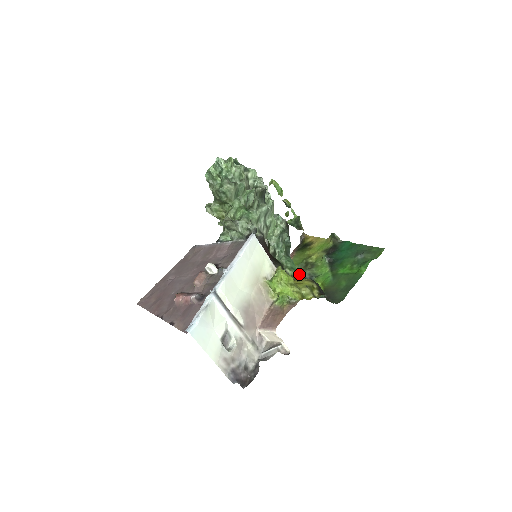
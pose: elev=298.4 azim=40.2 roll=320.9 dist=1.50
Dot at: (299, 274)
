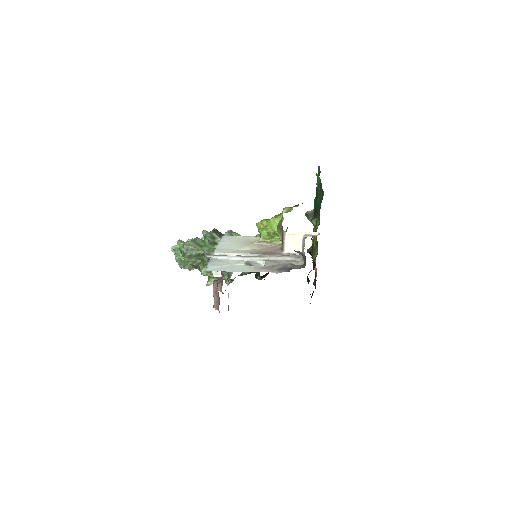
Dot at: occluded
